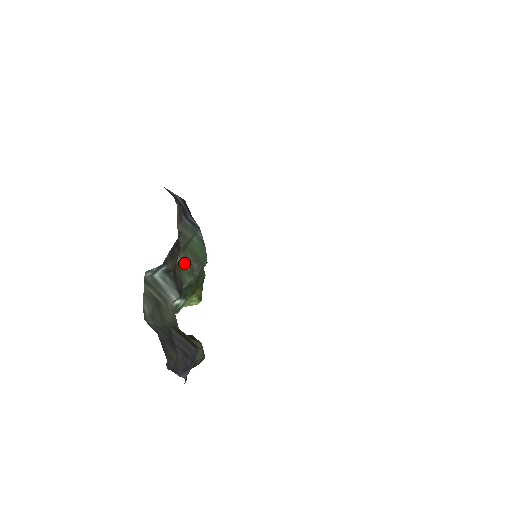
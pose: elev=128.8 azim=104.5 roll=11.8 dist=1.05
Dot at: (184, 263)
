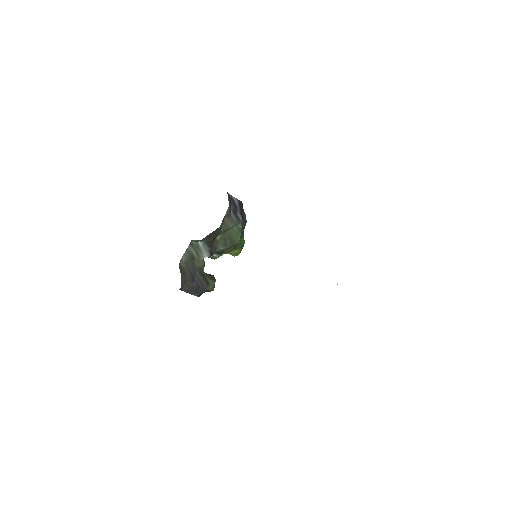
Dot at: (222, 239)
